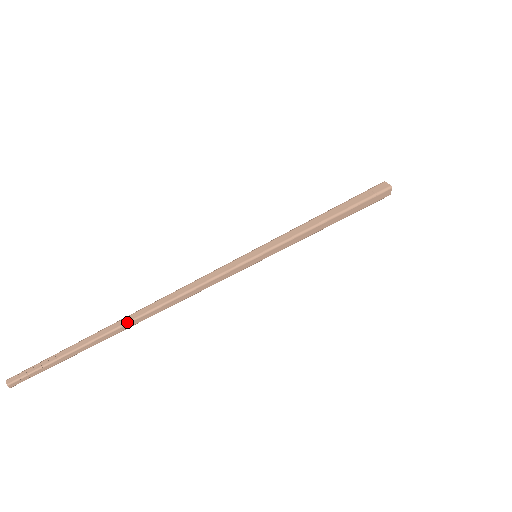
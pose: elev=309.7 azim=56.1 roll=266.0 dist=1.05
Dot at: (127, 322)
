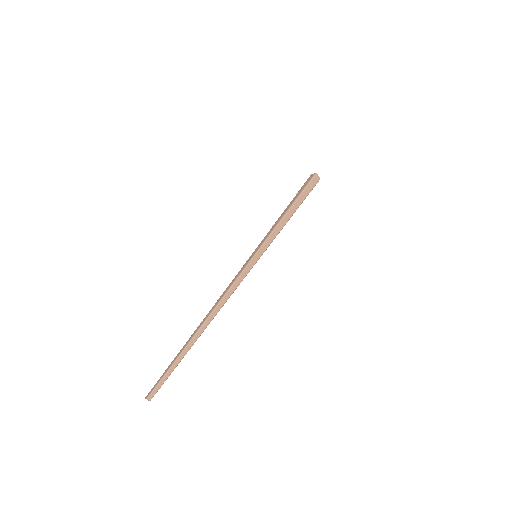
Dot at: (198, 330)
